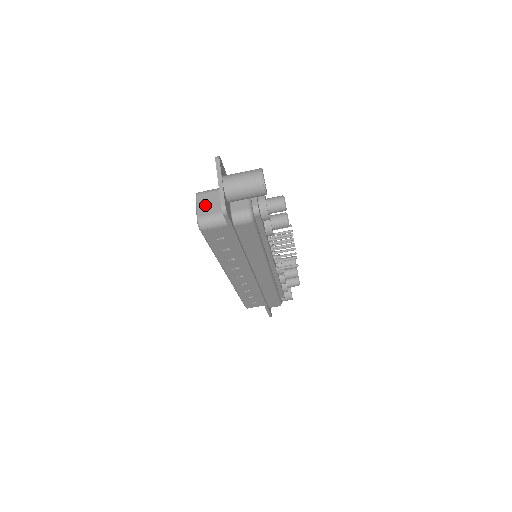
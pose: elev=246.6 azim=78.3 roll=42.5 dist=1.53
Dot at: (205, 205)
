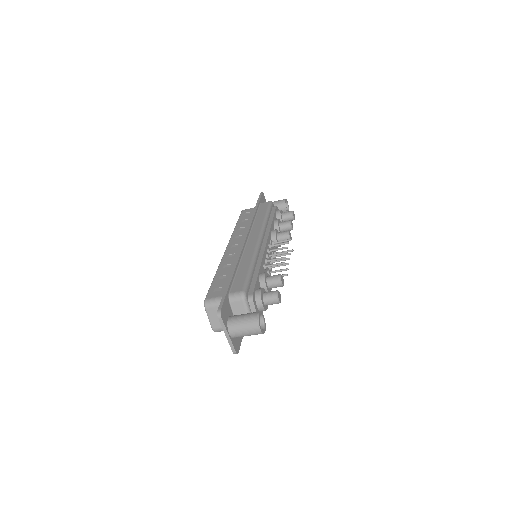
Dot at: (215, 319)
